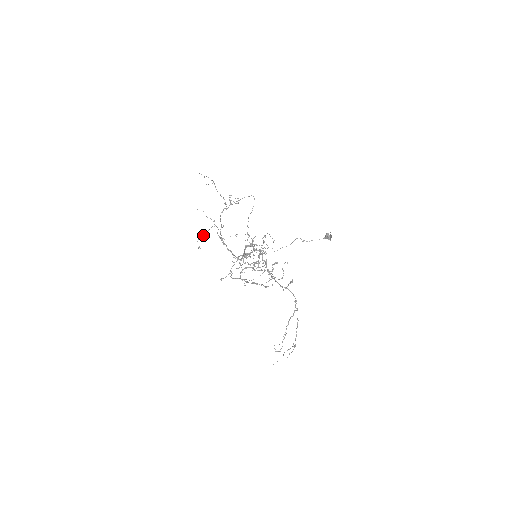
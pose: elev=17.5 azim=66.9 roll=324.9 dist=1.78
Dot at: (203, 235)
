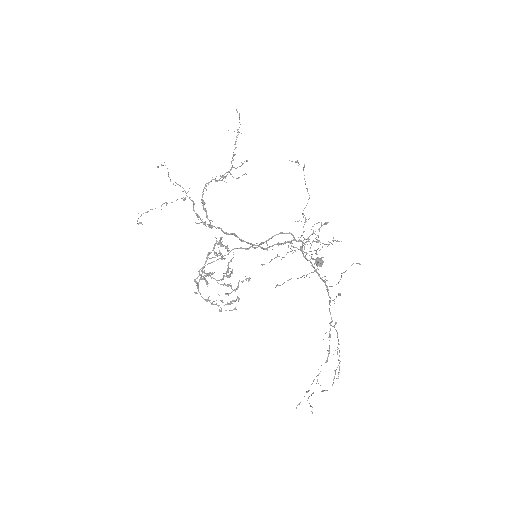
Dot at: (166, 204)
